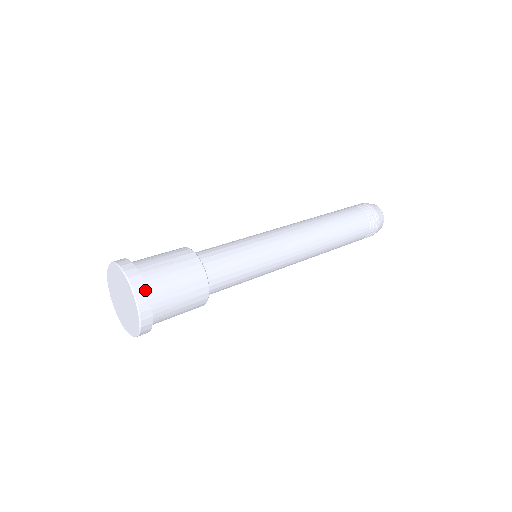
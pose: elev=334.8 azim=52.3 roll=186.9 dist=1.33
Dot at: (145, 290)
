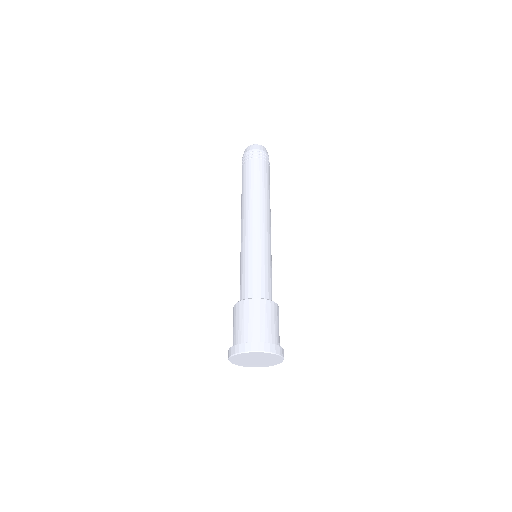
Dot at: (279, 347)
